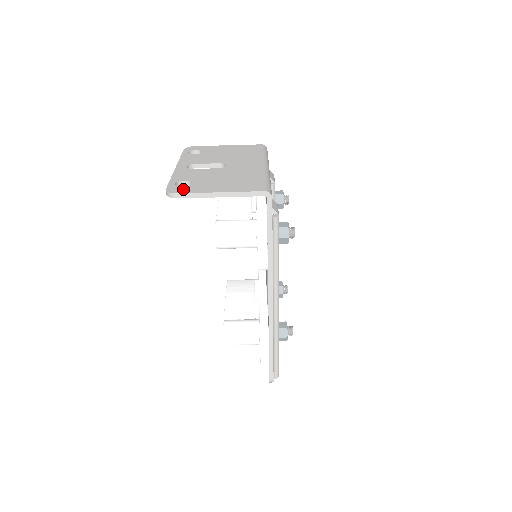
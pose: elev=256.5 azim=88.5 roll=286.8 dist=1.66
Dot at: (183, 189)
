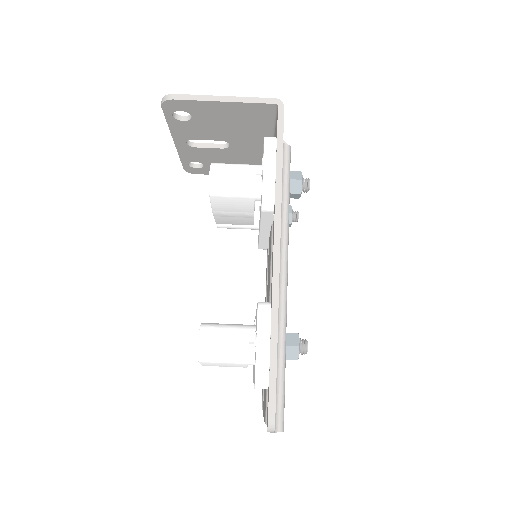
Dot at: occluded
